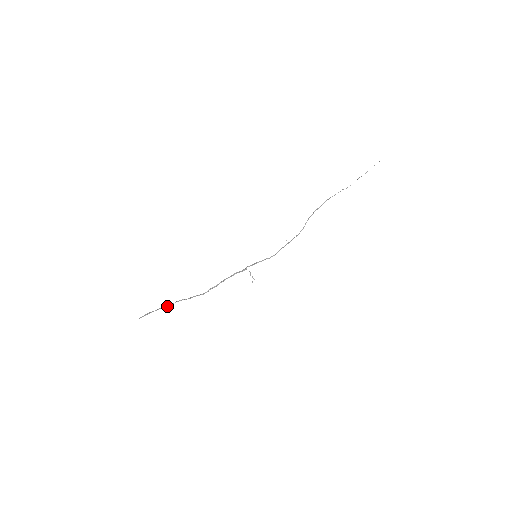
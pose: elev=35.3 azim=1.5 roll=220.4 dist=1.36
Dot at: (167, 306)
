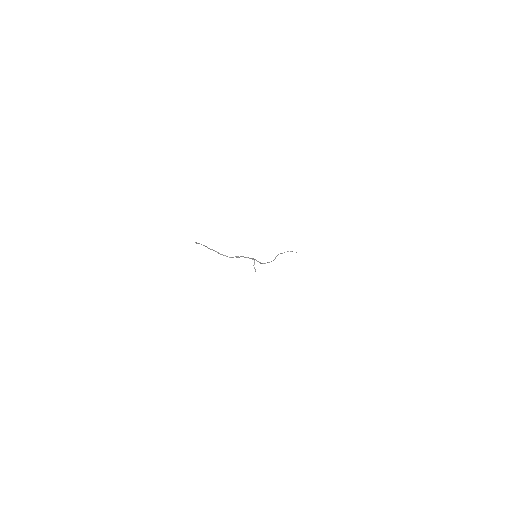
Dot at: occluded
